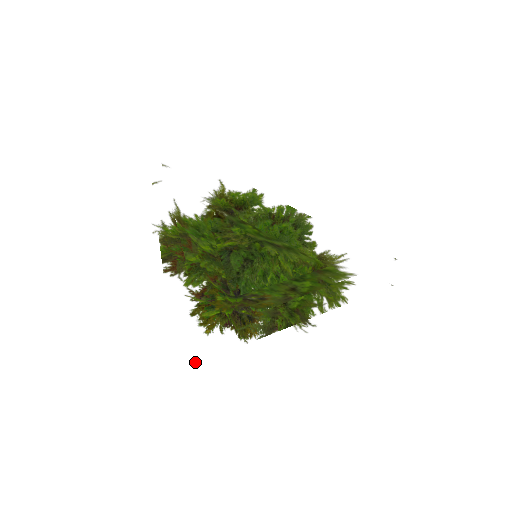
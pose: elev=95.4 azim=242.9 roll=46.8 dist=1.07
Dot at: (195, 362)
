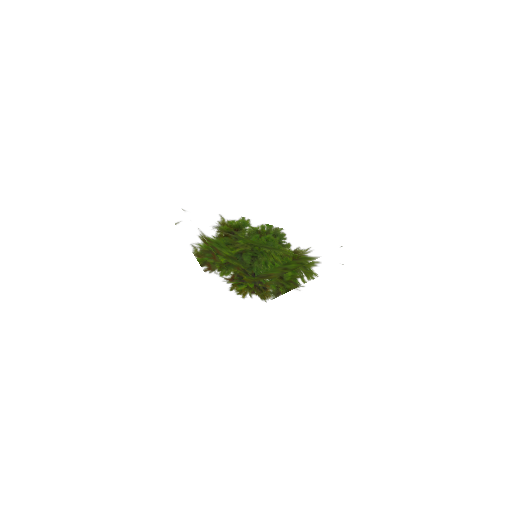
Dot at: (241, 313)
